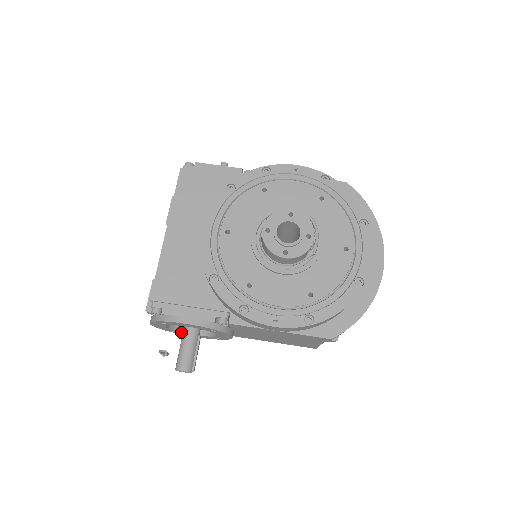
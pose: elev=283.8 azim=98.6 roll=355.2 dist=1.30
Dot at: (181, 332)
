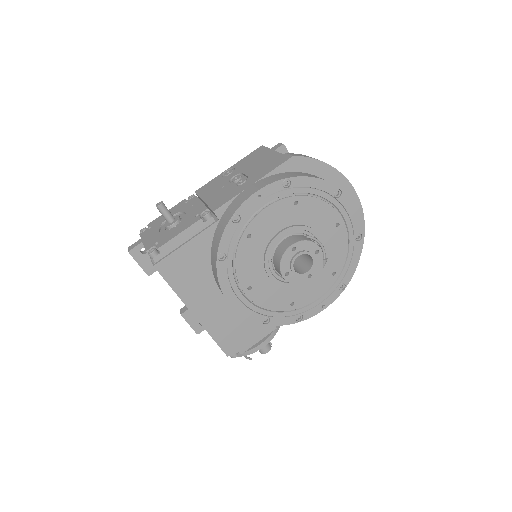
Dot at: occluded
